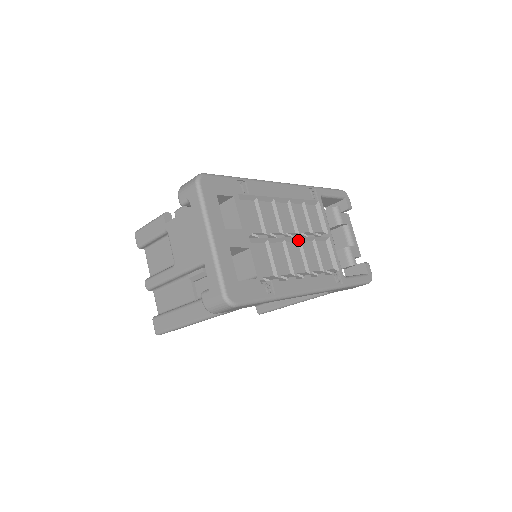
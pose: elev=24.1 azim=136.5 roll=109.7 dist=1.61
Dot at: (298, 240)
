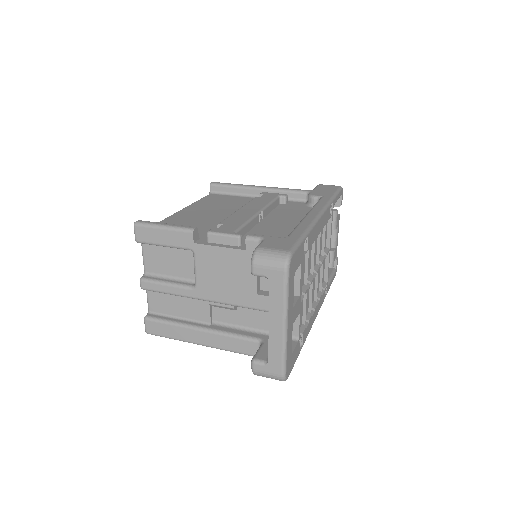
Dot at: occluded
